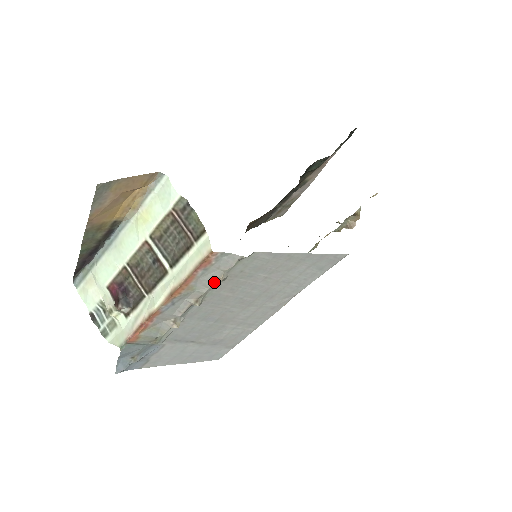
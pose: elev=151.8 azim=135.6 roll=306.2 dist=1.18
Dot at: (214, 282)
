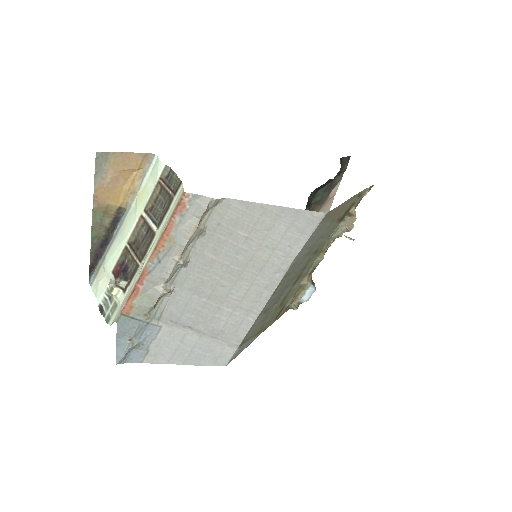
Dot at: (192, 232)
